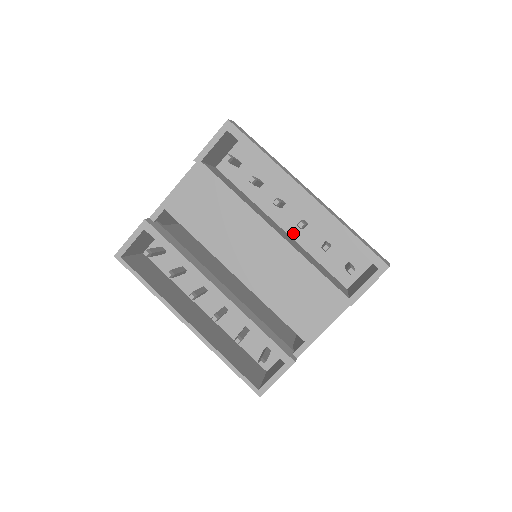
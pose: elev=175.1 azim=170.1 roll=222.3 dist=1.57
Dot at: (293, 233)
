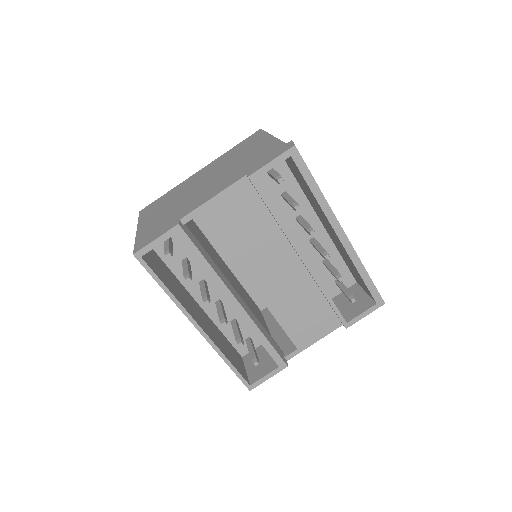
Dot at: (301, 246)
